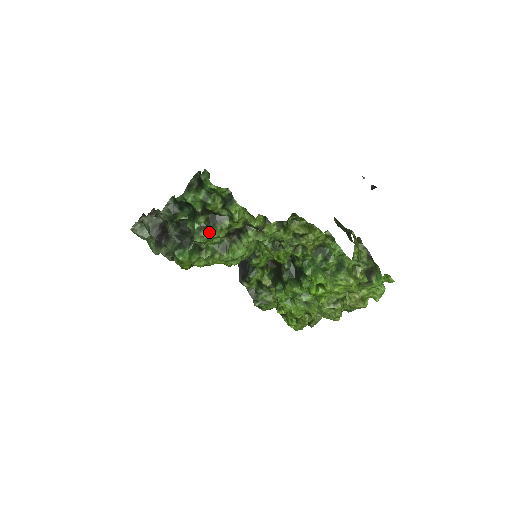
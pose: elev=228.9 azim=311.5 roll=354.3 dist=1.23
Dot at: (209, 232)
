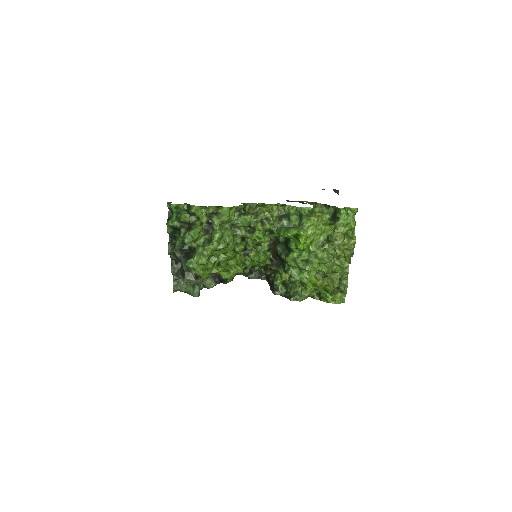
Dot at: (189, 231)
